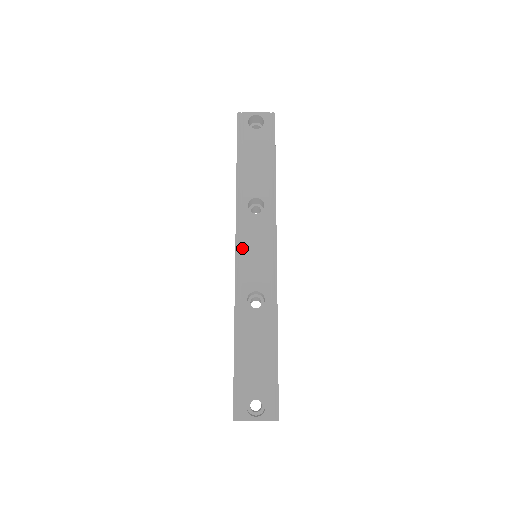
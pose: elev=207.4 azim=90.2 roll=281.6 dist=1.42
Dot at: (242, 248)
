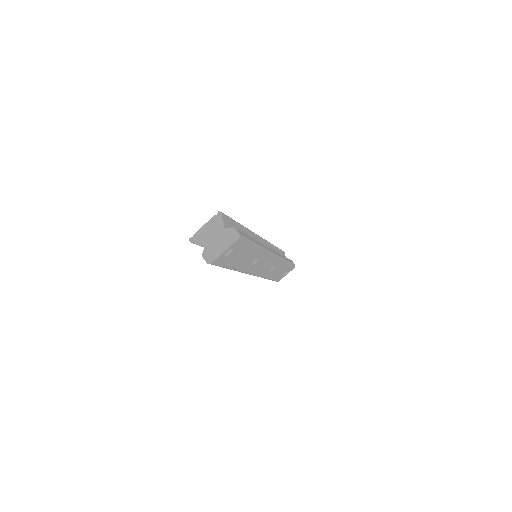
Dot at: occluded
